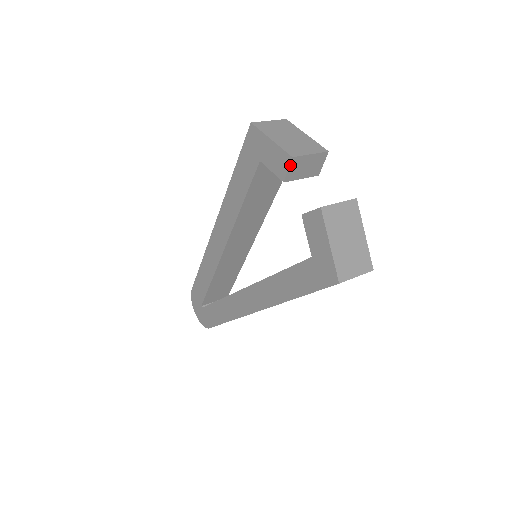
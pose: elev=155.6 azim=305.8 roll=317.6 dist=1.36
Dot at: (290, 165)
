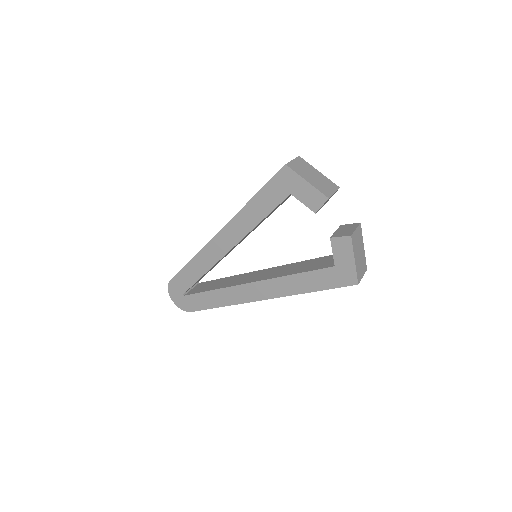
Dot at: (324, 203)
